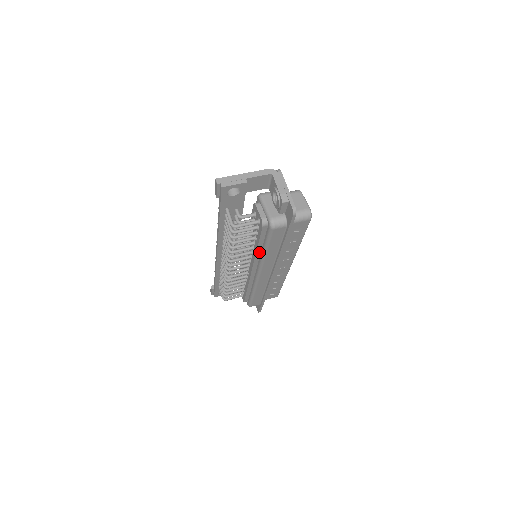
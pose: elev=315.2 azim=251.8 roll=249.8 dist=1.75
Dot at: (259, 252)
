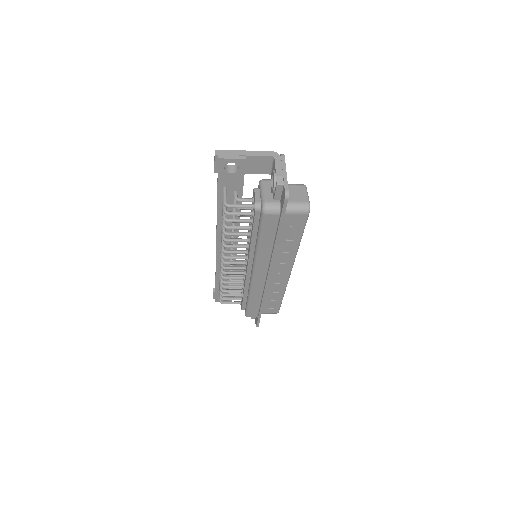
Dot at: (254, 245)
